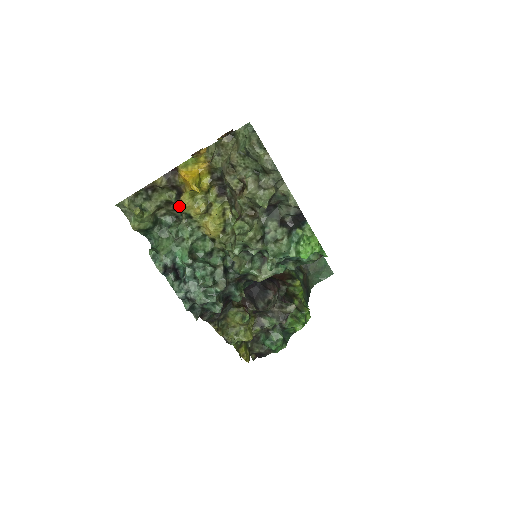
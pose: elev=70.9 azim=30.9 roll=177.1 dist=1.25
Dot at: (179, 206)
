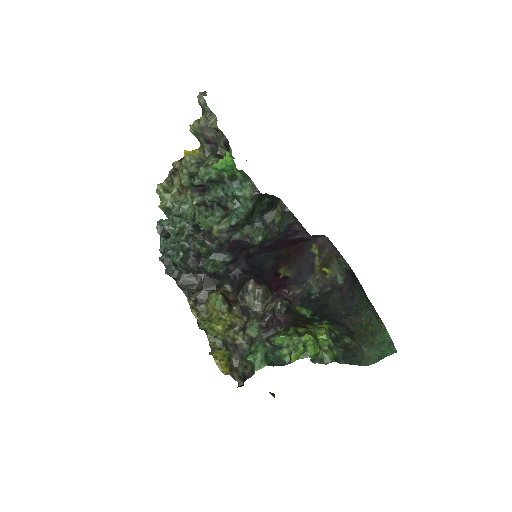
Dot at: occluded
